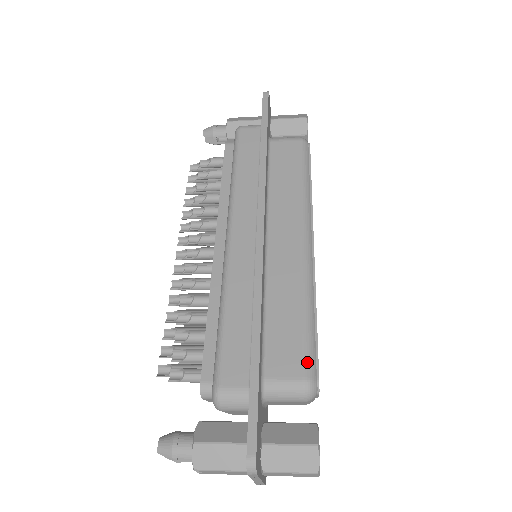
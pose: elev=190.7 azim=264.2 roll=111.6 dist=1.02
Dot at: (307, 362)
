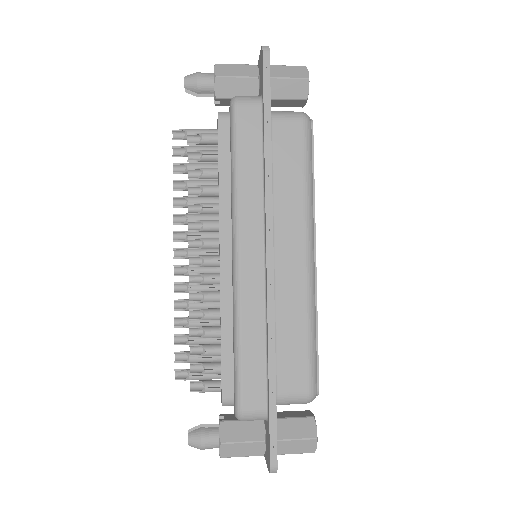
Dot at: (311, 378)
